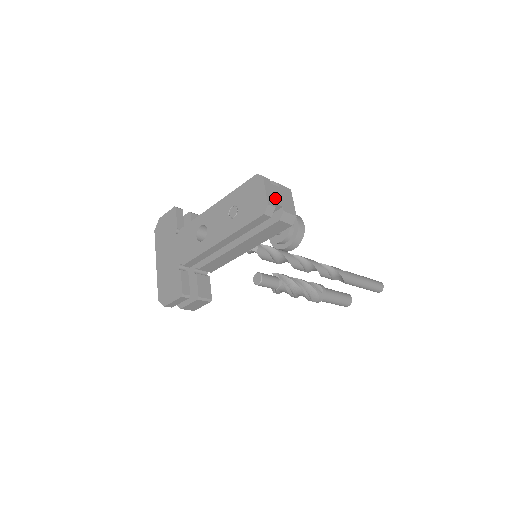
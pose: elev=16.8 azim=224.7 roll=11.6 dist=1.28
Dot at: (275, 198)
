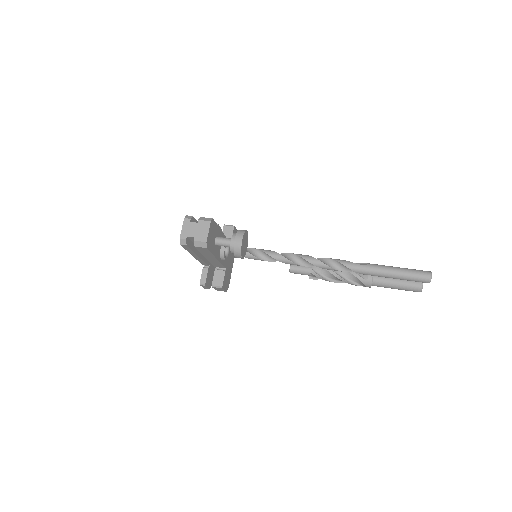
Dot at: (189, 232)
